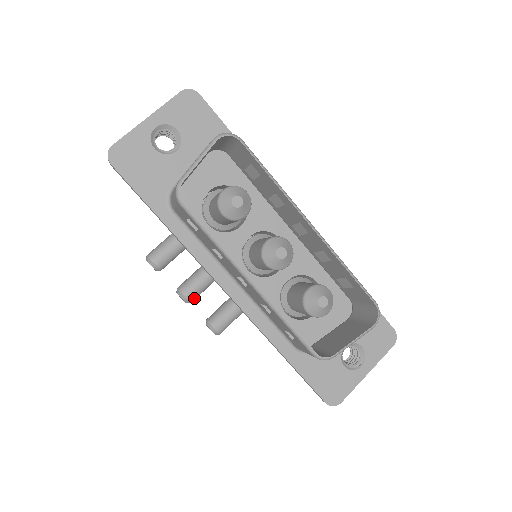
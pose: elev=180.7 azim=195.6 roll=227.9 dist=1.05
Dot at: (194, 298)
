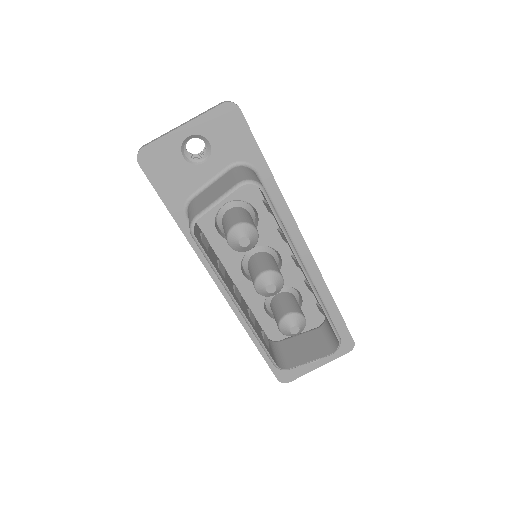
Dot at: occluded
